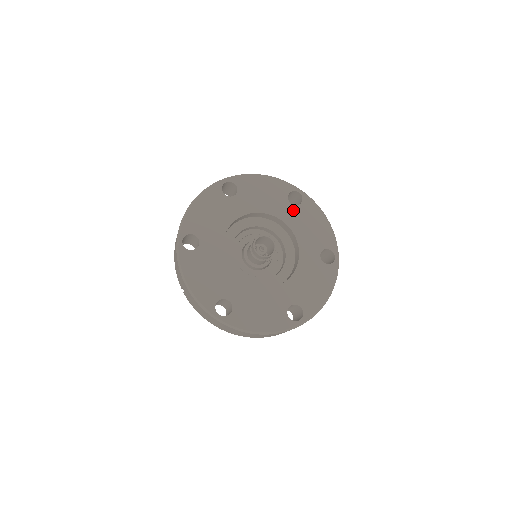
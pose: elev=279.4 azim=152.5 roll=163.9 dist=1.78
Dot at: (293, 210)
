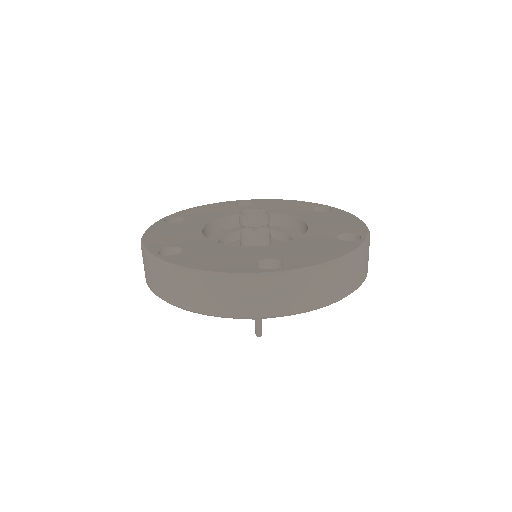
Dot at: (315, 214)
